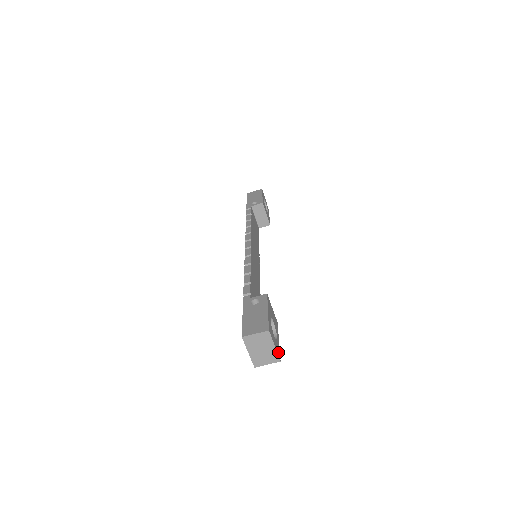
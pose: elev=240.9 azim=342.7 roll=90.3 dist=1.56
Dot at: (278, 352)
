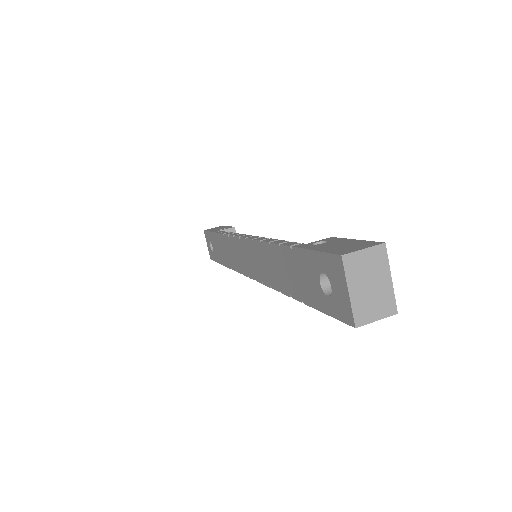
Dot at: (389, 299)
